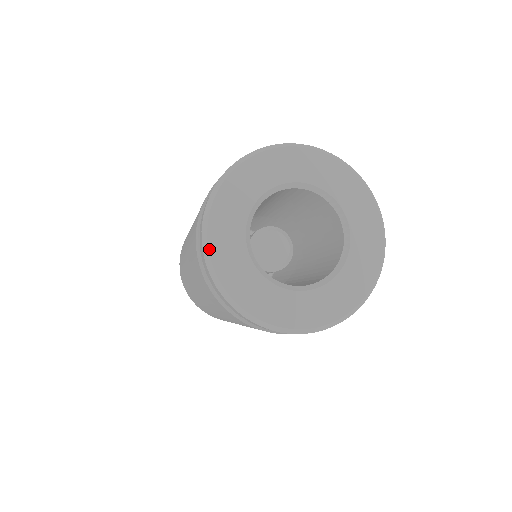
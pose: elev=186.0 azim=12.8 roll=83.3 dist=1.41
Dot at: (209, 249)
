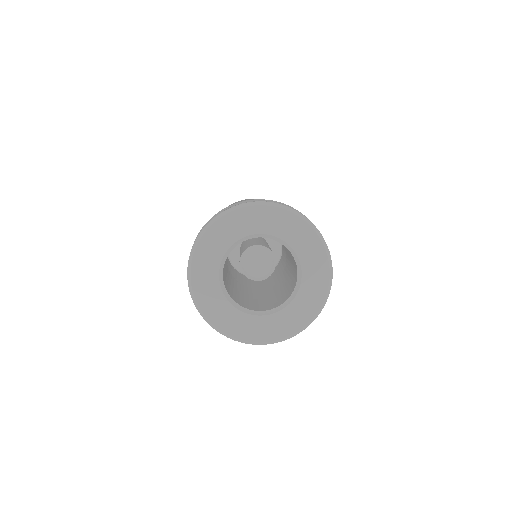
Dot at: (192, 284)
